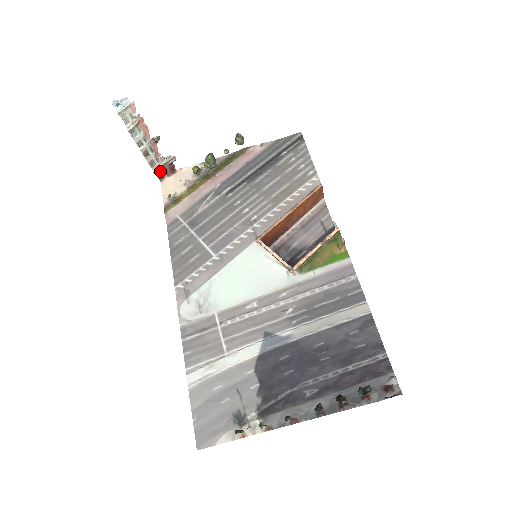
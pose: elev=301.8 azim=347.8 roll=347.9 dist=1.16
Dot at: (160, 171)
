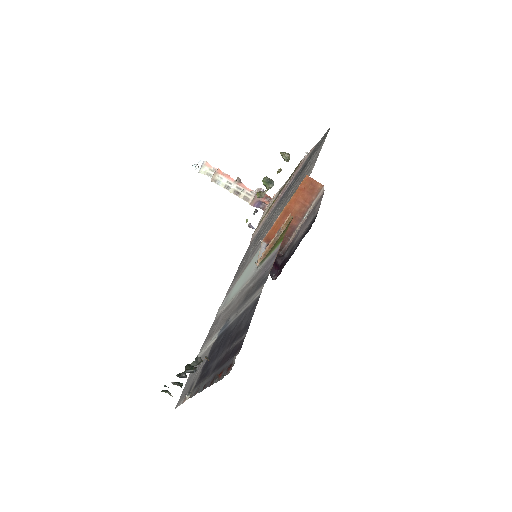
Dot at: (256, 203)
